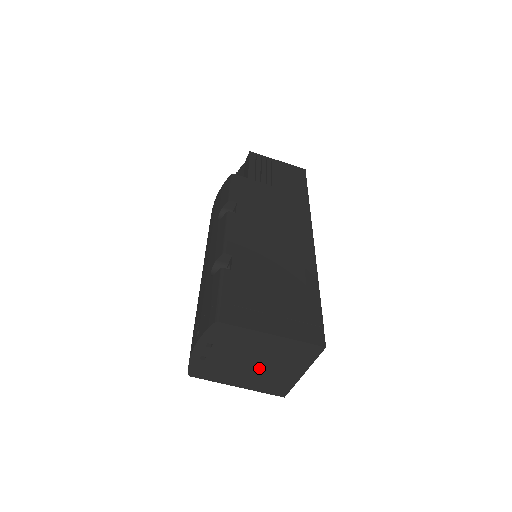
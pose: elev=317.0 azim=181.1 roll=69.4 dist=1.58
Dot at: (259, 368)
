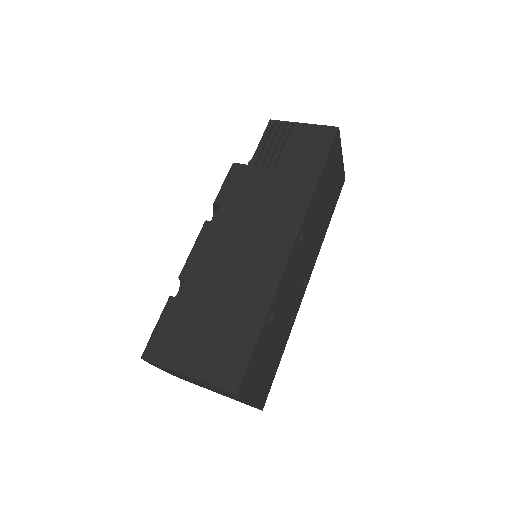
Dot at: (213, 389)
